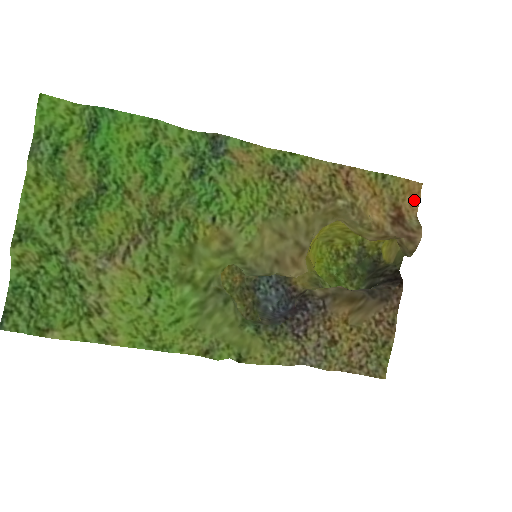
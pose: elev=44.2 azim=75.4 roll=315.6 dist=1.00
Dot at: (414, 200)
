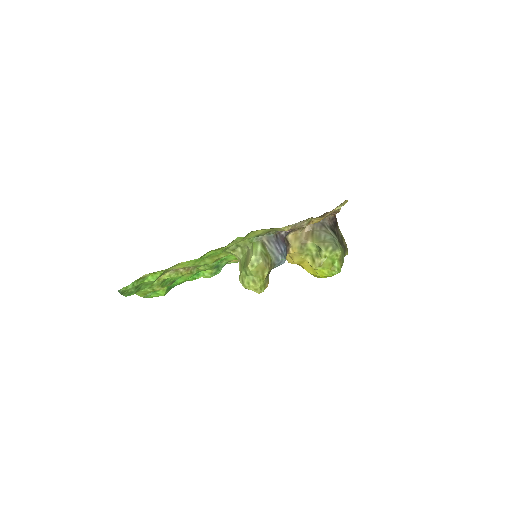
Dot at: occluded
